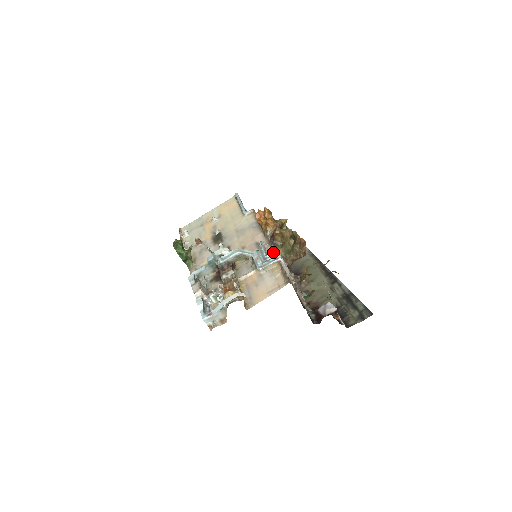
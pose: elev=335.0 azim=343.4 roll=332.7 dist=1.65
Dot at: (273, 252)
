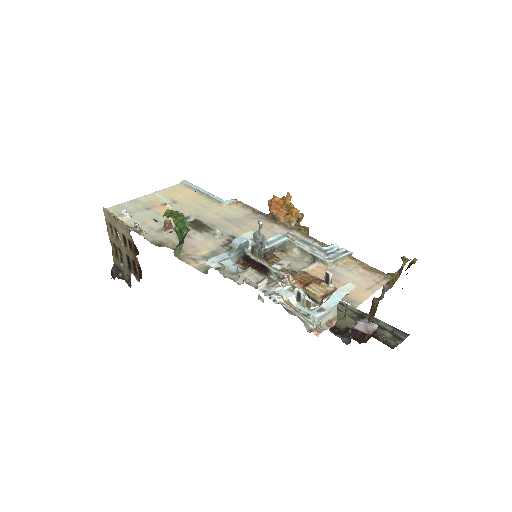
Dot at: (332, 244)
